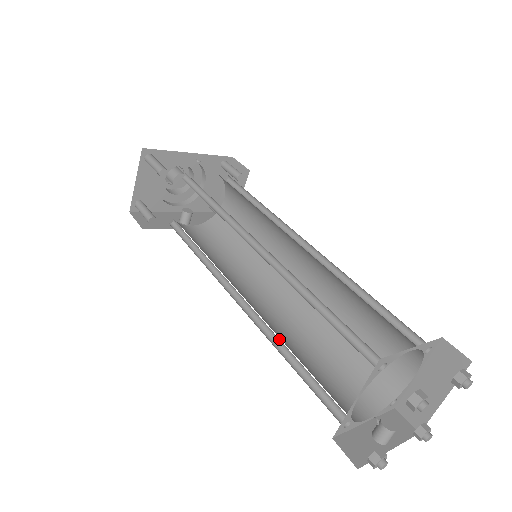
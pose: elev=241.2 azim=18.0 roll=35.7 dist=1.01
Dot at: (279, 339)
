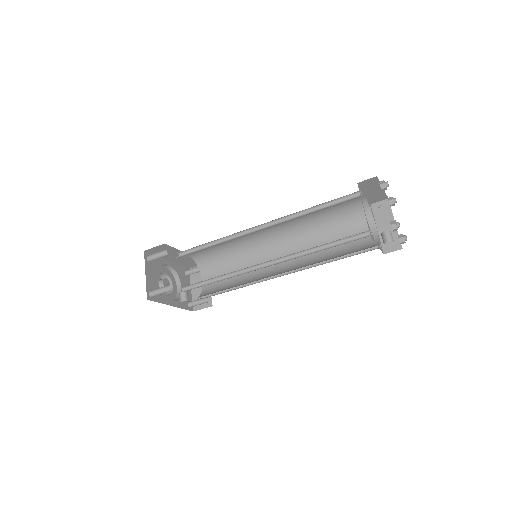
Dot at: (306, 252)
